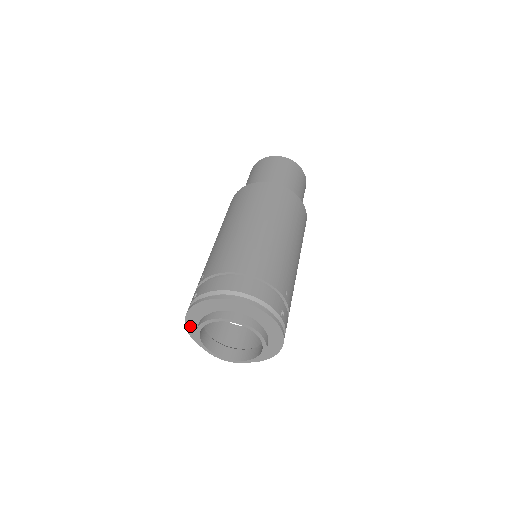
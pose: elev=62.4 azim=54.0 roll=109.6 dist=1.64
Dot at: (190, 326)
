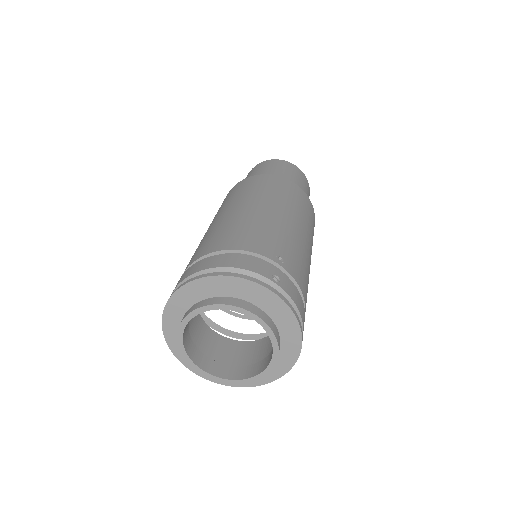
Dot at: (180, 353)
